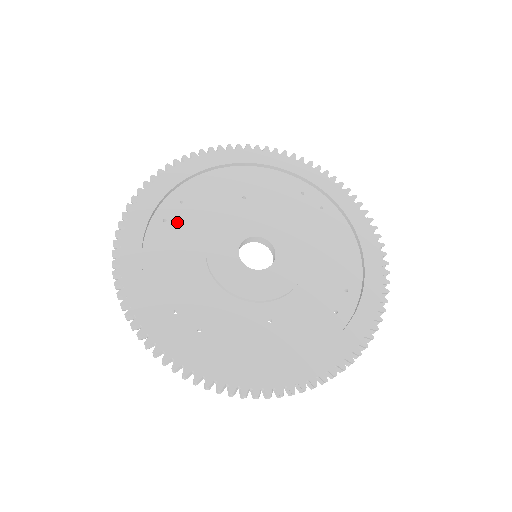
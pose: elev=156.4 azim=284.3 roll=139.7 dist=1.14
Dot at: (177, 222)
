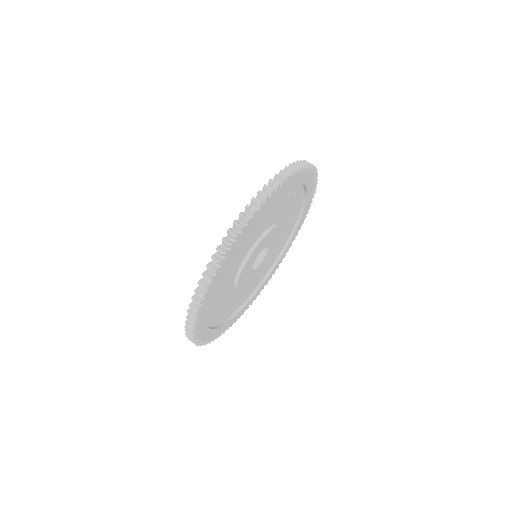
Dot at: (221, 284)
